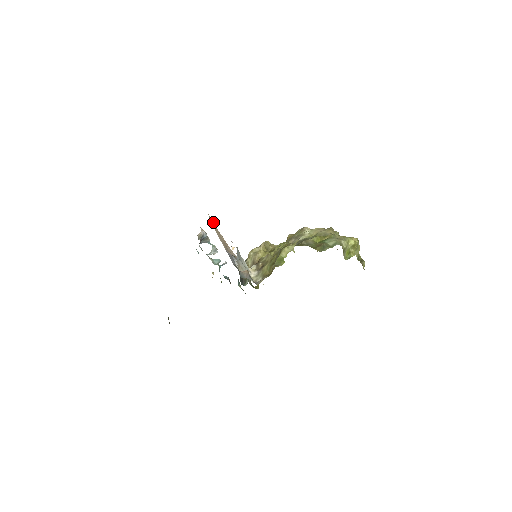
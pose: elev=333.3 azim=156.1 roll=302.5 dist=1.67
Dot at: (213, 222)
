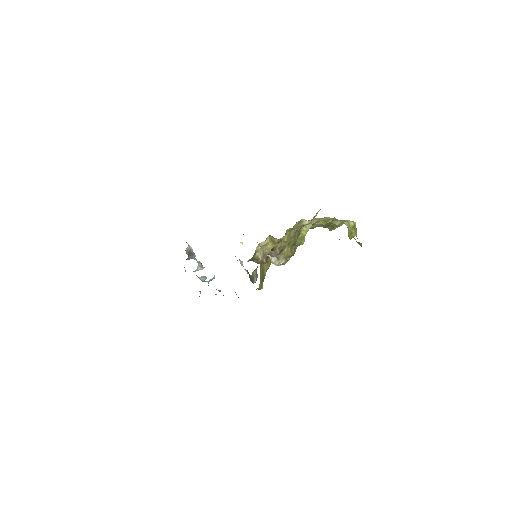
Dot at: occluded
